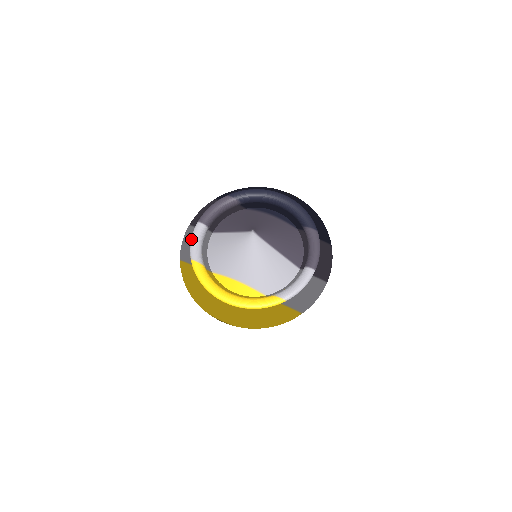
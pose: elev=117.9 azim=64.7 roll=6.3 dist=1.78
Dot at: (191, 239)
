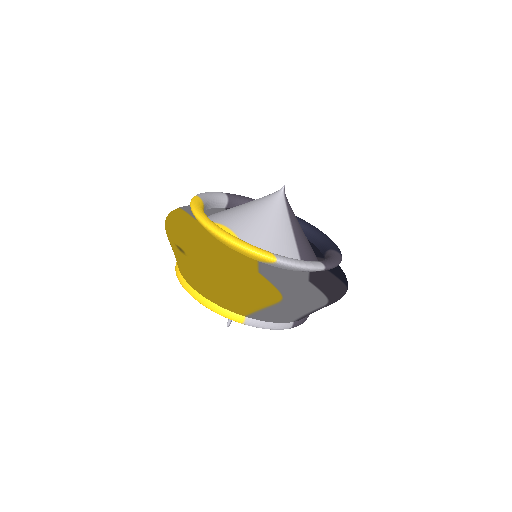
Dot at: (207, 192)
